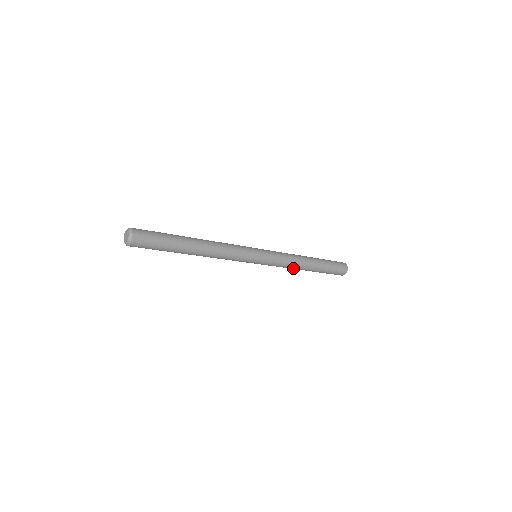
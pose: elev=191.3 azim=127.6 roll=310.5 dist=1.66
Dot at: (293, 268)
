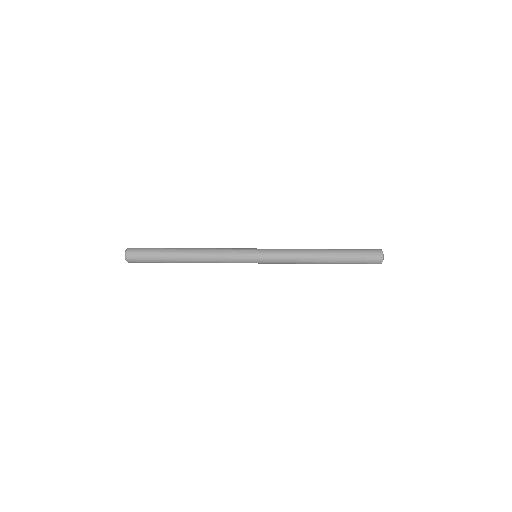
Dot at: occluded
